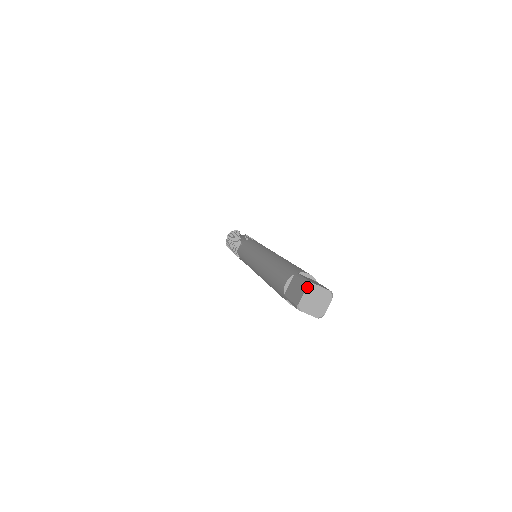
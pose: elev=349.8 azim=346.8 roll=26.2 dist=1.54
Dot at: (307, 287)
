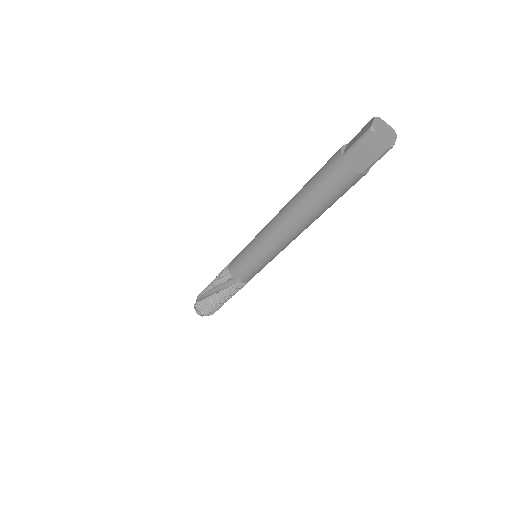
Dot at: (375, 117)
